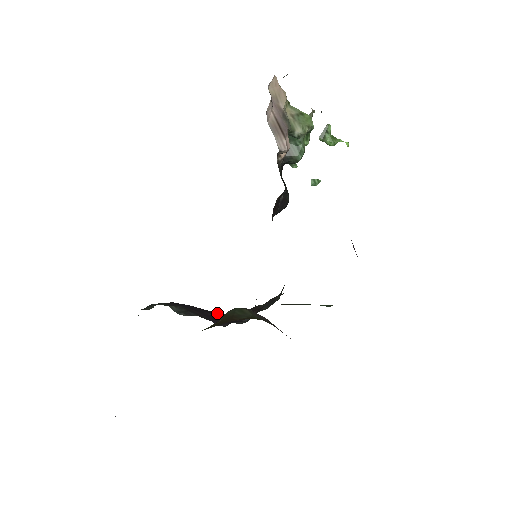
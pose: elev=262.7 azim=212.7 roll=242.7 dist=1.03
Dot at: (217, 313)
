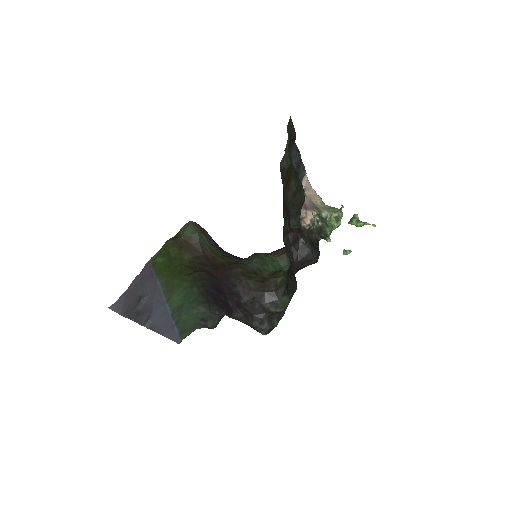
Dot at: (220, 285)
